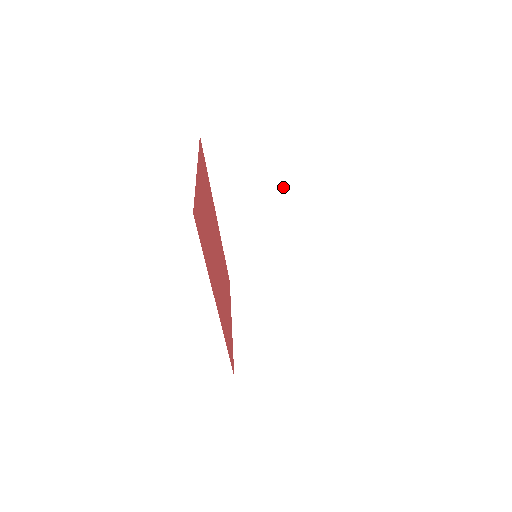
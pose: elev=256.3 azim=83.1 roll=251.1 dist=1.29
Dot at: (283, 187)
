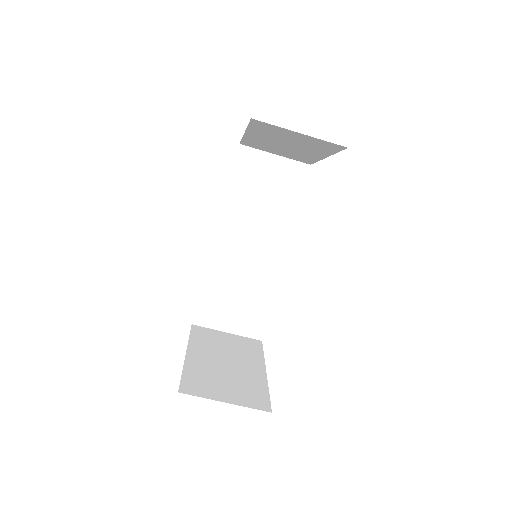
Dot at: (290, 227)
